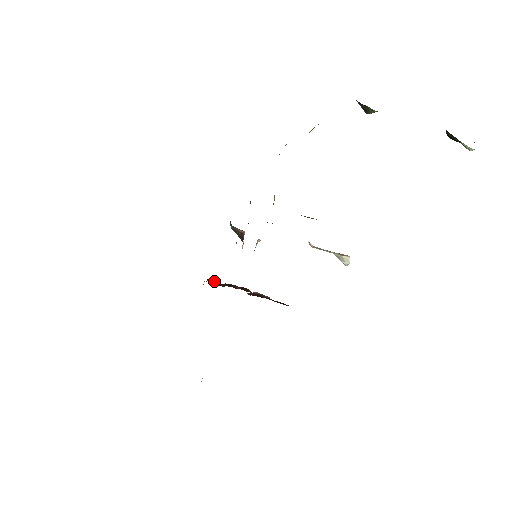
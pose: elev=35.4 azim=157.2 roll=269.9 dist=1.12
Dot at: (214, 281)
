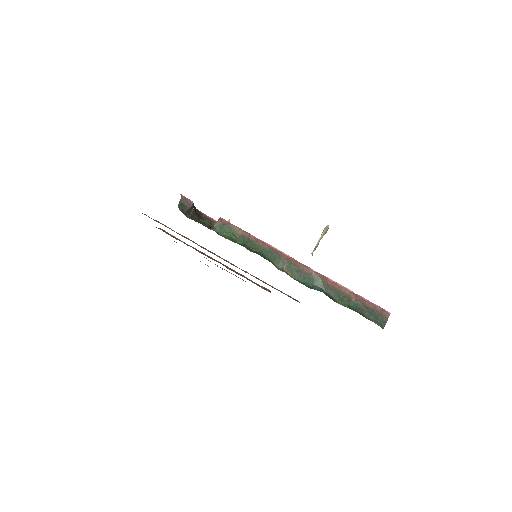
Dot at: occluded
